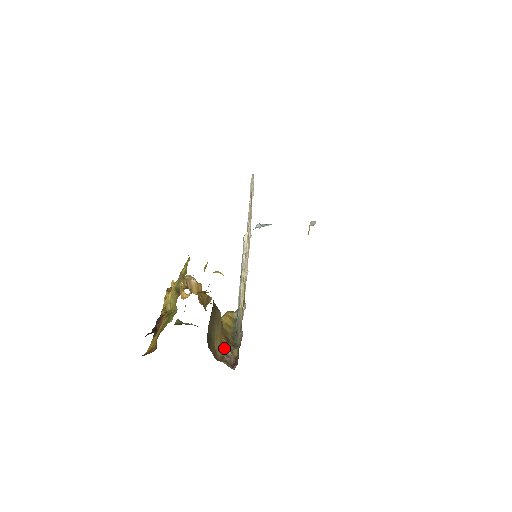
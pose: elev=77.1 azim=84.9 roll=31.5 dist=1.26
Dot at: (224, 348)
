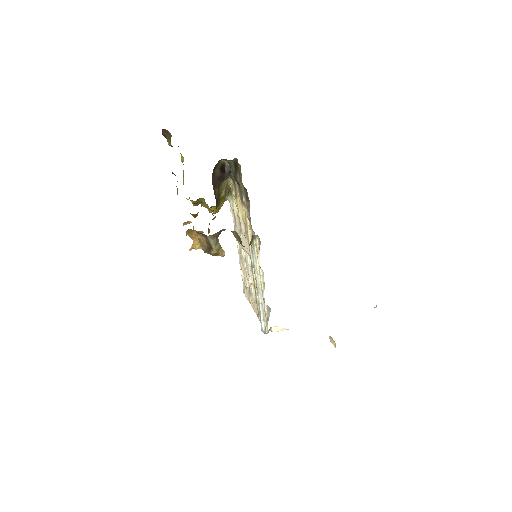
Dot at: occluded
